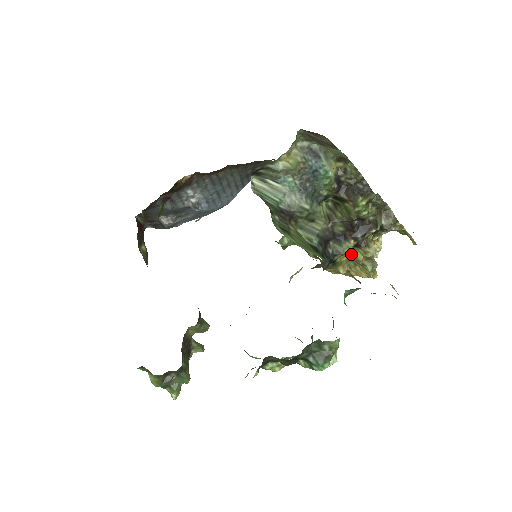
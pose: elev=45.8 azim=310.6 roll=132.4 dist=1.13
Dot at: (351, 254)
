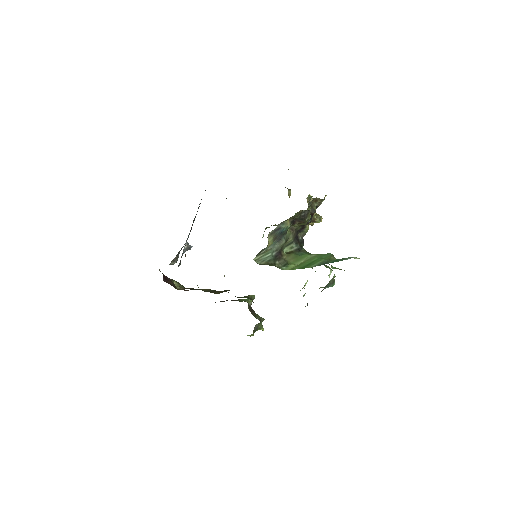
Dot at: occluded
